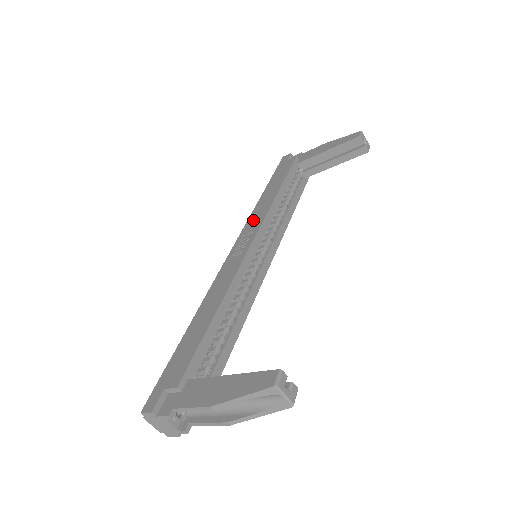
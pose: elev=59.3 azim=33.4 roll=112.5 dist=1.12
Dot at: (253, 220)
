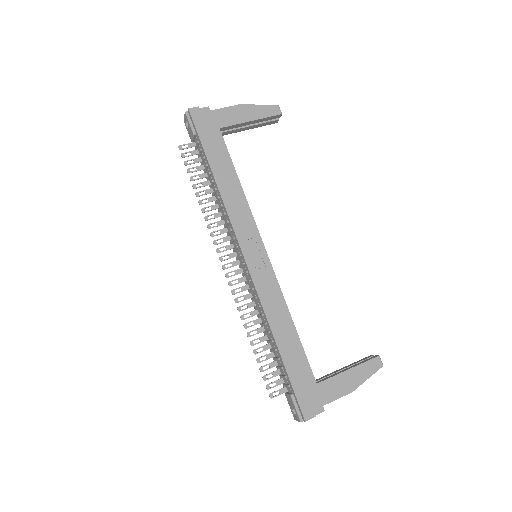
Dot at: (240, 220)
